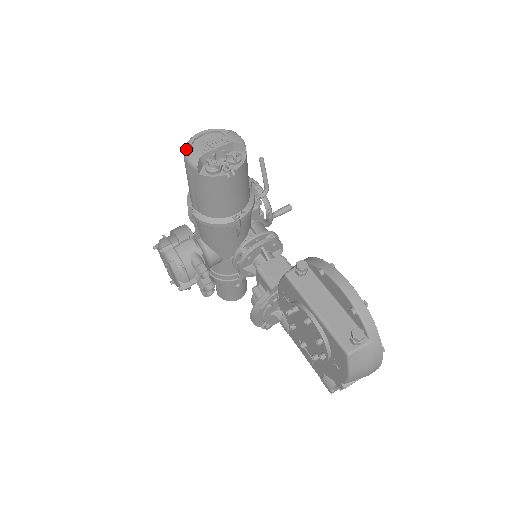
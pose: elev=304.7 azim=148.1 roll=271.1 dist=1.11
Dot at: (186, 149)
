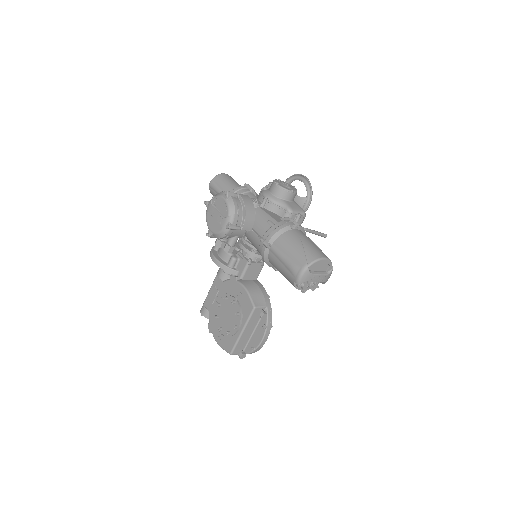
Dot at: (308, 269)
